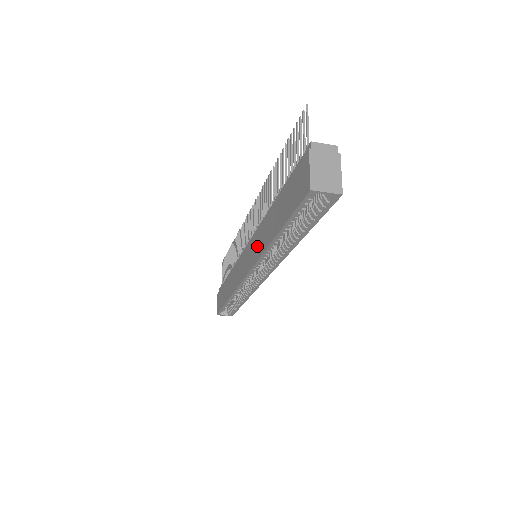
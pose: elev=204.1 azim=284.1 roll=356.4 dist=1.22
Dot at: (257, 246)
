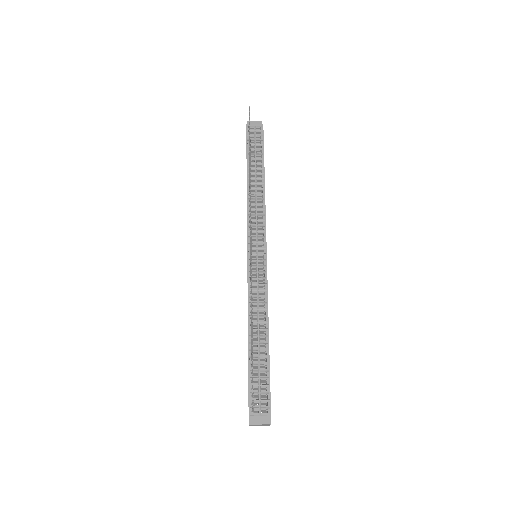
Dot at: occluded
